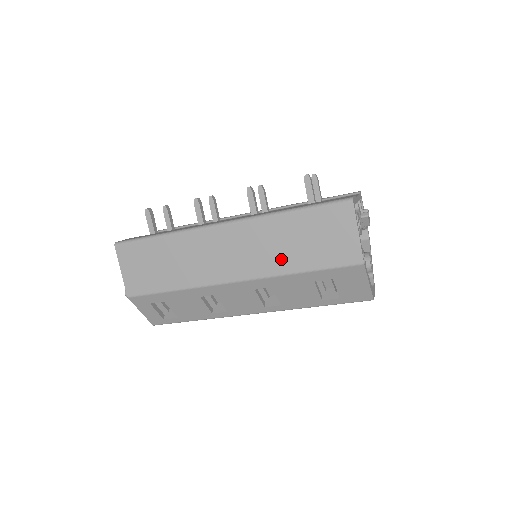
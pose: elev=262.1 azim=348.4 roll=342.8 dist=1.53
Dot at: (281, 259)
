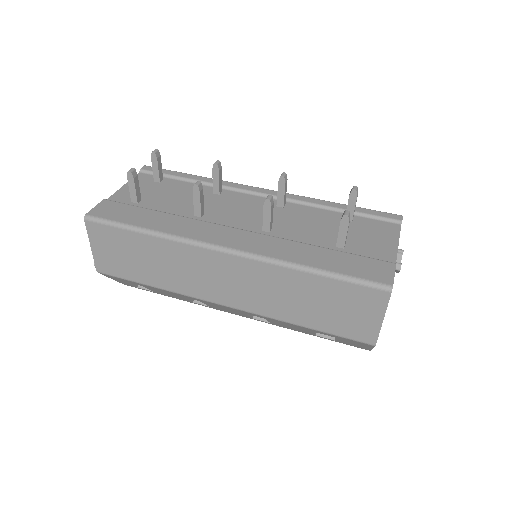
Dot at: (285, 308)
